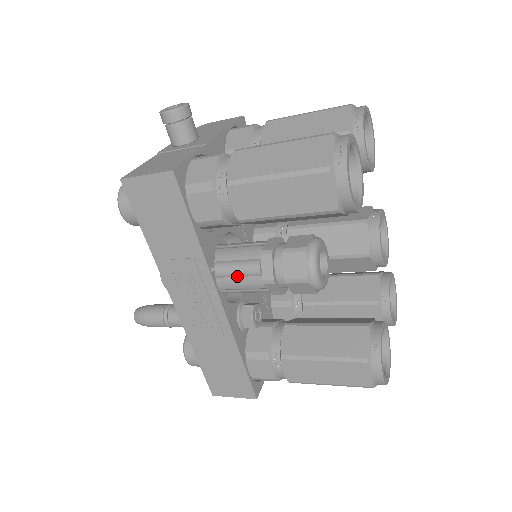
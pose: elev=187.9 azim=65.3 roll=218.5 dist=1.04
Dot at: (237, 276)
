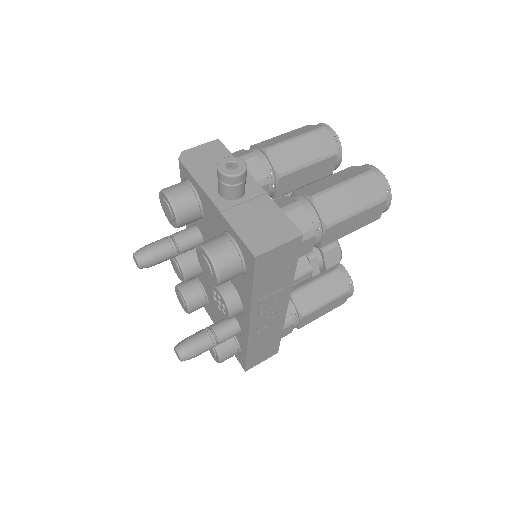
Dot at: (295, 282)
